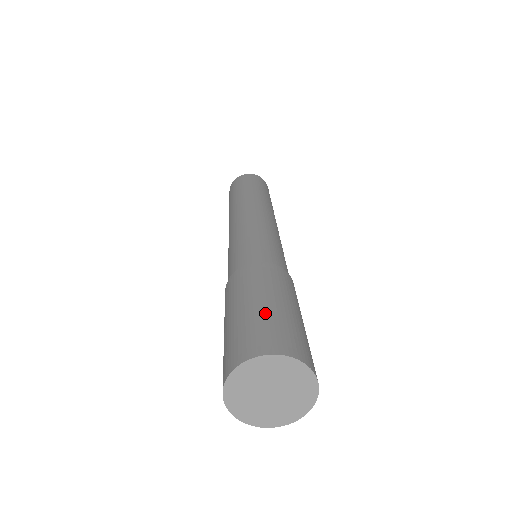
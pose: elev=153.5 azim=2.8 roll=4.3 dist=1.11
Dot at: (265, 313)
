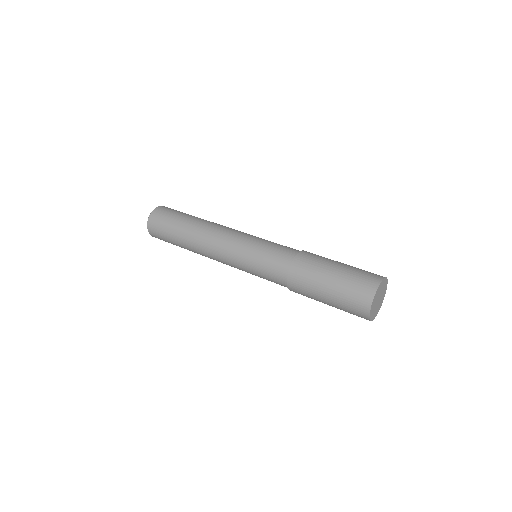
Dot at: (346, 275)
